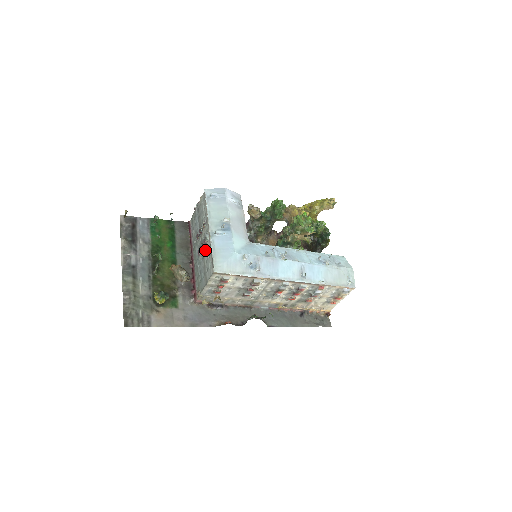
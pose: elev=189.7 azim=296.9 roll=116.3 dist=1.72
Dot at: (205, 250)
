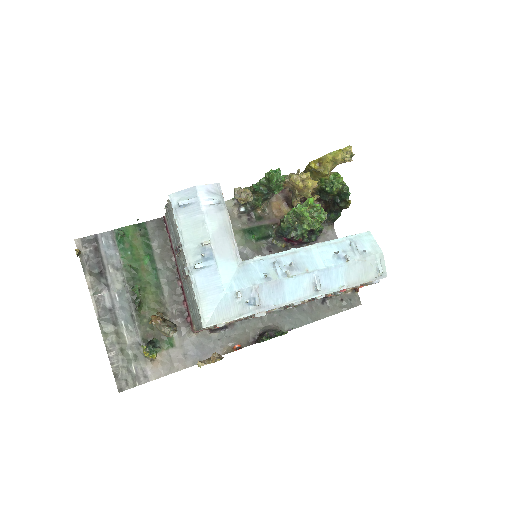
Dot at: (188, 283)
